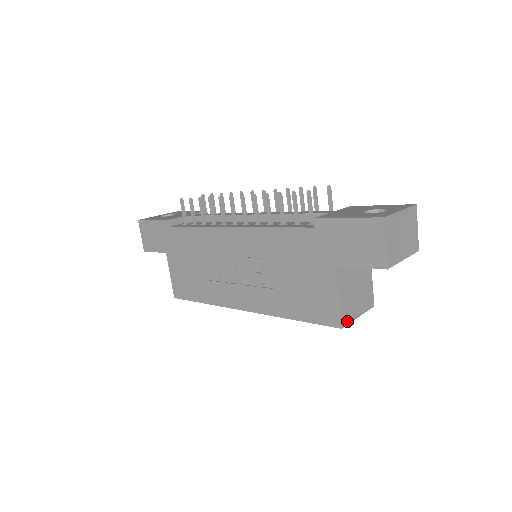
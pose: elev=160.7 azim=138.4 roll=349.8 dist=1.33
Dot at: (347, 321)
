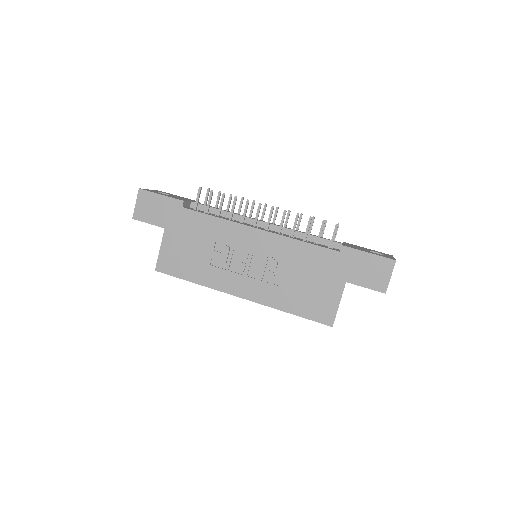
Dot at: occluded
